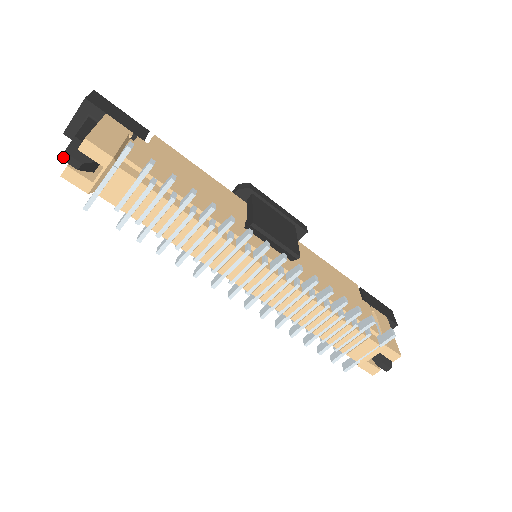
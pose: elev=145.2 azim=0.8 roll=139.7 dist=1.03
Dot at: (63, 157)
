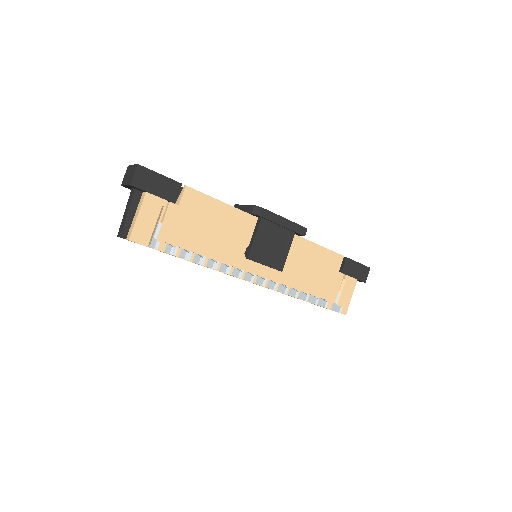
Dot at: occluded
